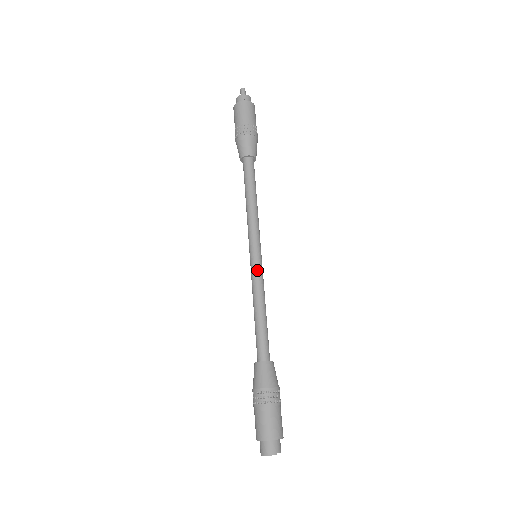
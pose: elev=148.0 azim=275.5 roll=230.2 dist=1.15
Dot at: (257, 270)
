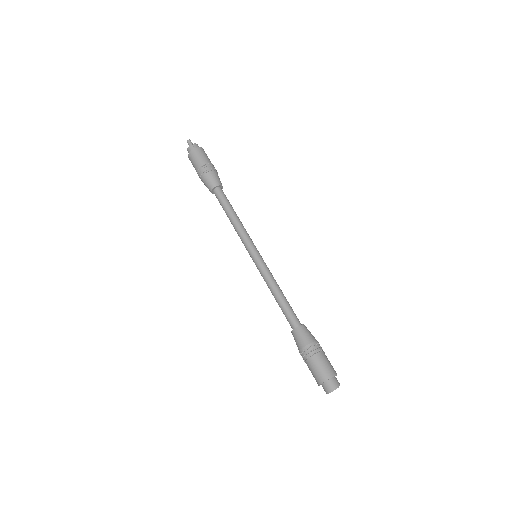
Dot at: (262, 265)
